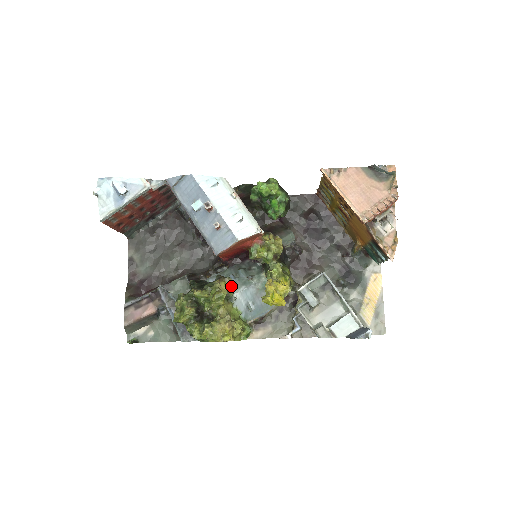
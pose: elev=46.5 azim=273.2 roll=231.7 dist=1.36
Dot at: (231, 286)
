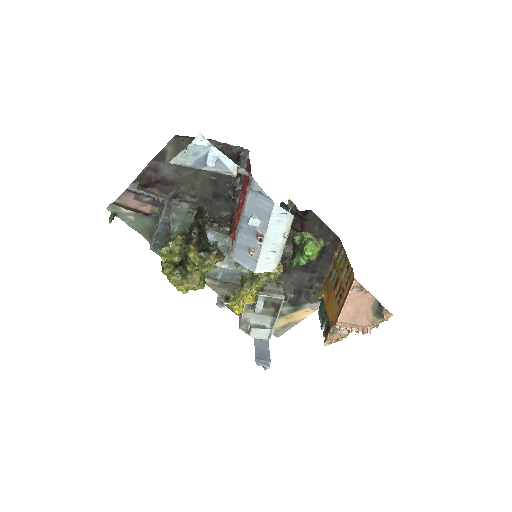
Dot at: (219, 261)
